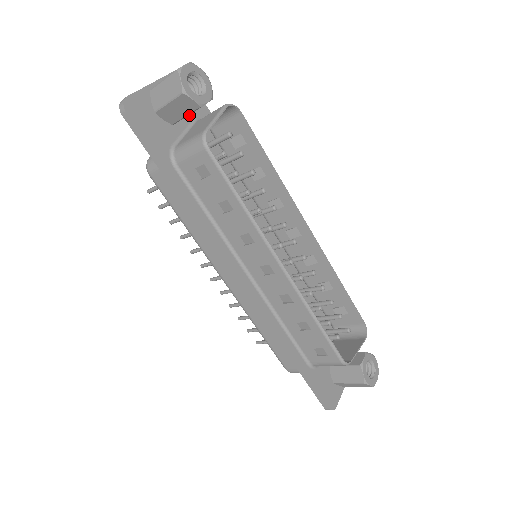
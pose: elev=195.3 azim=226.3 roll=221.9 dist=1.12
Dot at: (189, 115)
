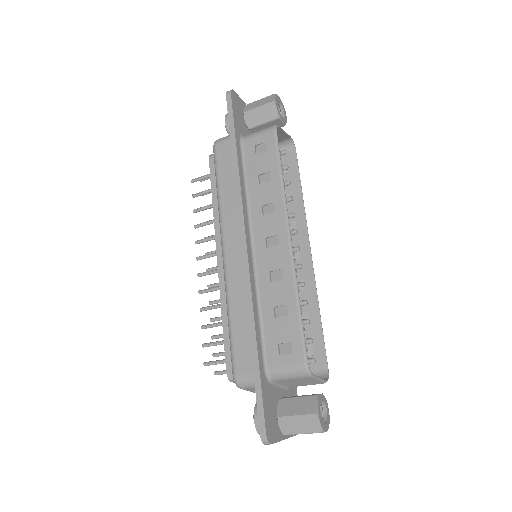
Dot at: occluded
